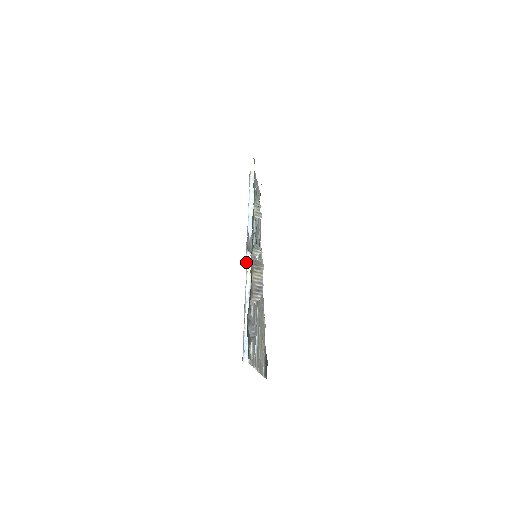
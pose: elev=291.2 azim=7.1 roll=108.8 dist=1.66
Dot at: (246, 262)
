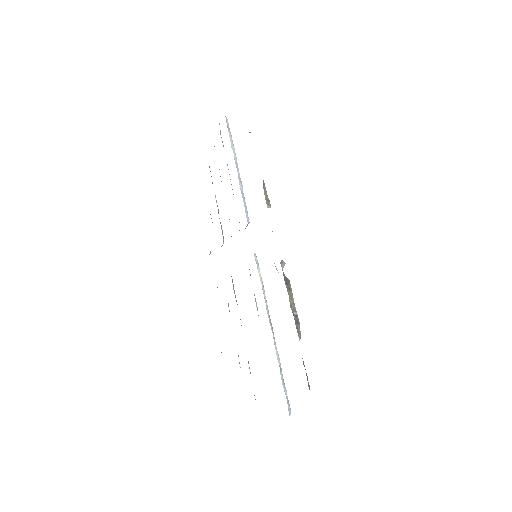
Dot at: (258, 270)
